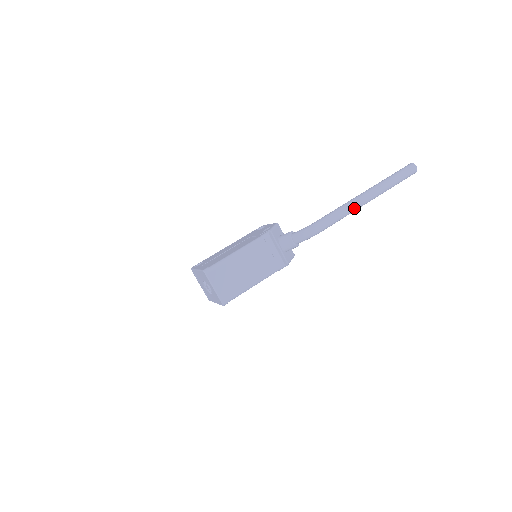
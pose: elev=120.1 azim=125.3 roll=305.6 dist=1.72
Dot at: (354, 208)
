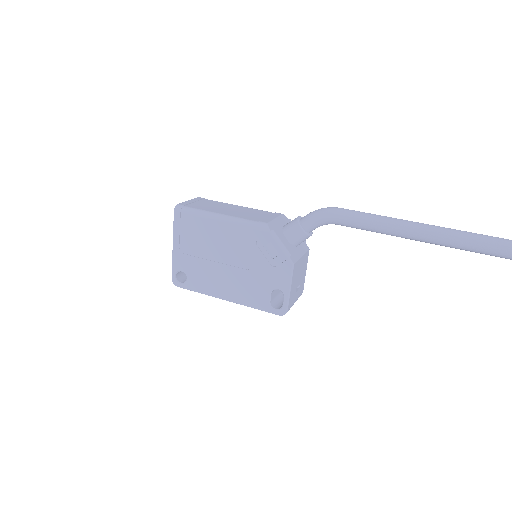
Dot at: (406, 222)
